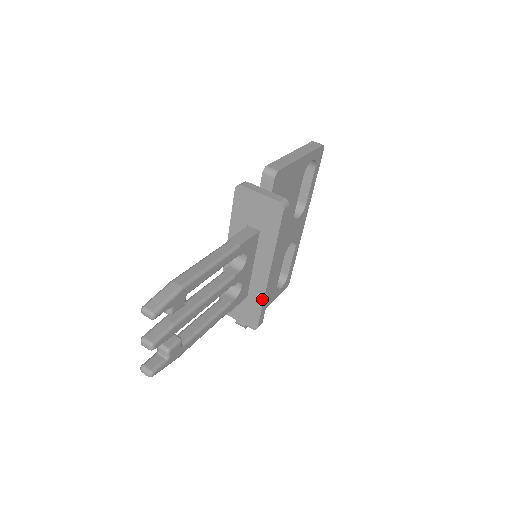
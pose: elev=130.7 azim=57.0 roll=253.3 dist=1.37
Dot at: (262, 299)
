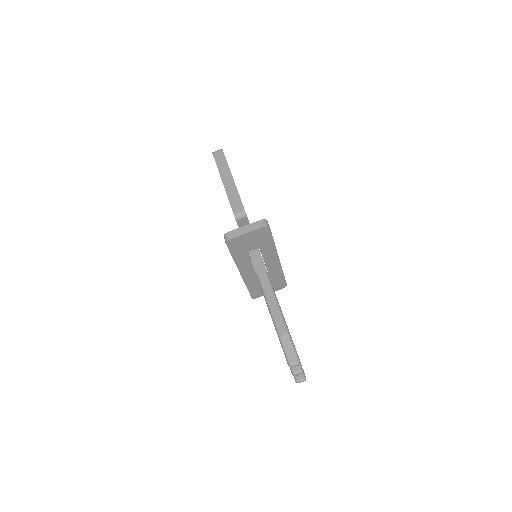
Dot at: (282, 273)
